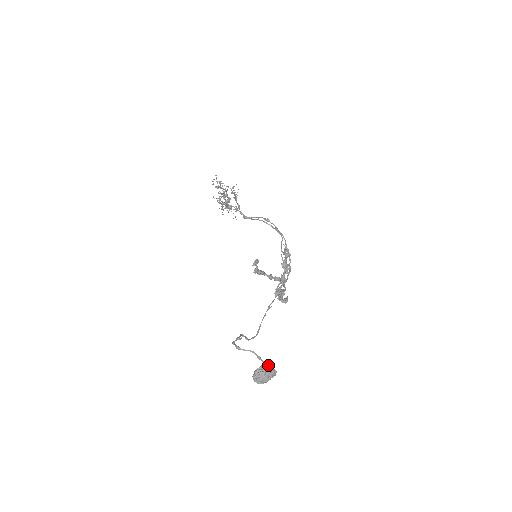
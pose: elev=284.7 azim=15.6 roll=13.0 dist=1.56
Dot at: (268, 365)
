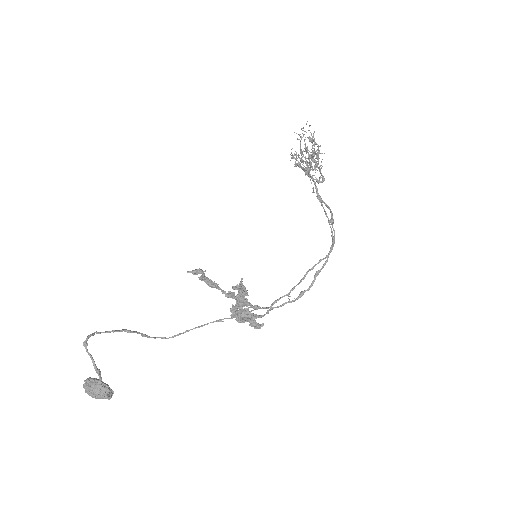
Dot at: (101, 386)
